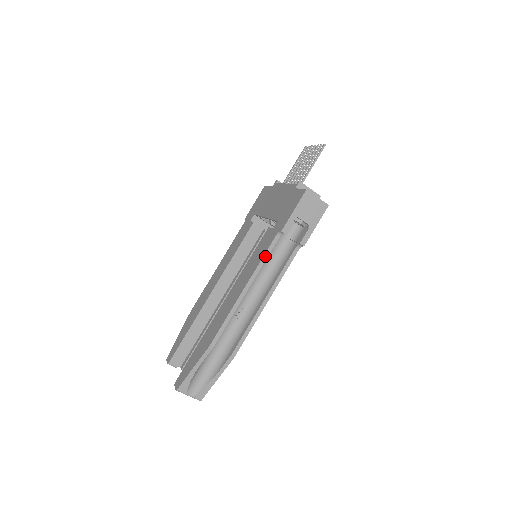
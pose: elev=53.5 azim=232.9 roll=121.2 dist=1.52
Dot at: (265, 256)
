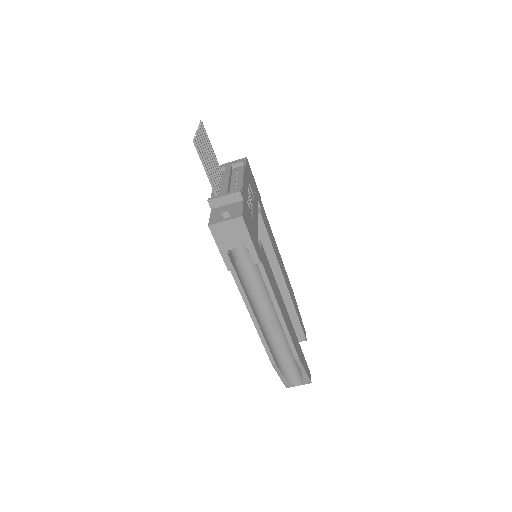
Dot at: (240, 290)
